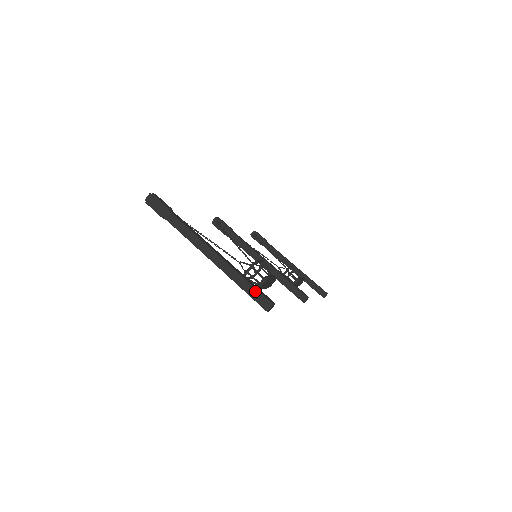
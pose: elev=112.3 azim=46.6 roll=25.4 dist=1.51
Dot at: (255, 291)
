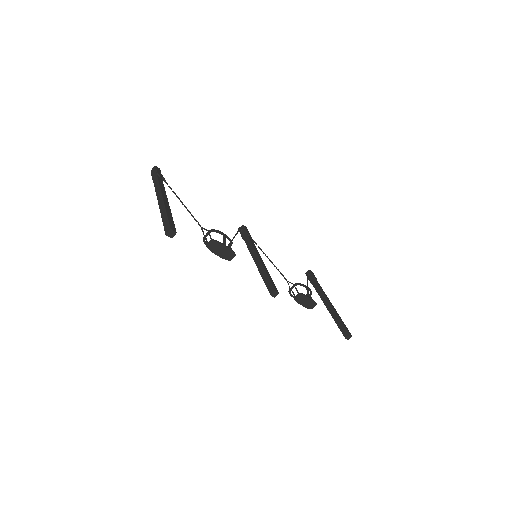
Dot at: (167, 221)
